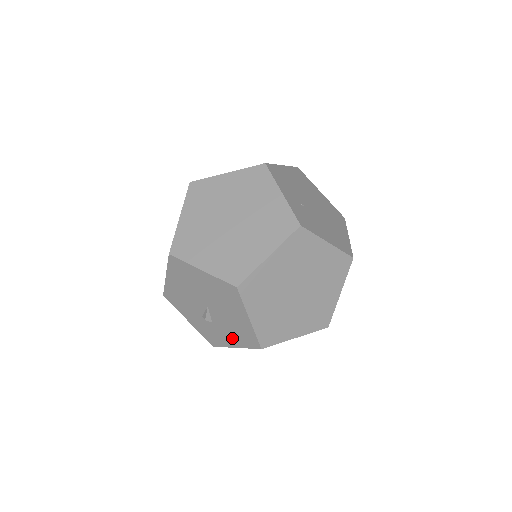
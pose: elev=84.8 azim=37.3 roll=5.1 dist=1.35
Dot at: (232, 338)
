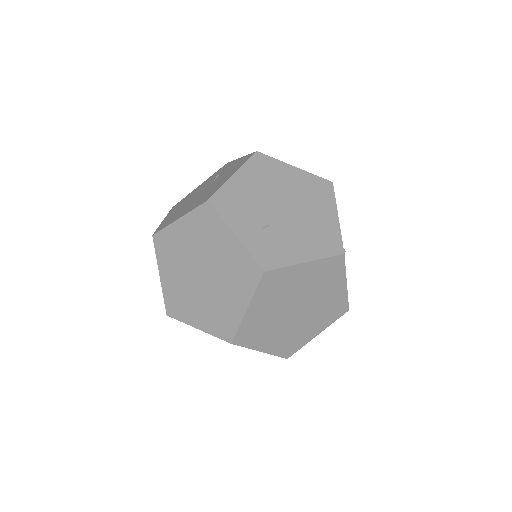
Dot at: occluded
